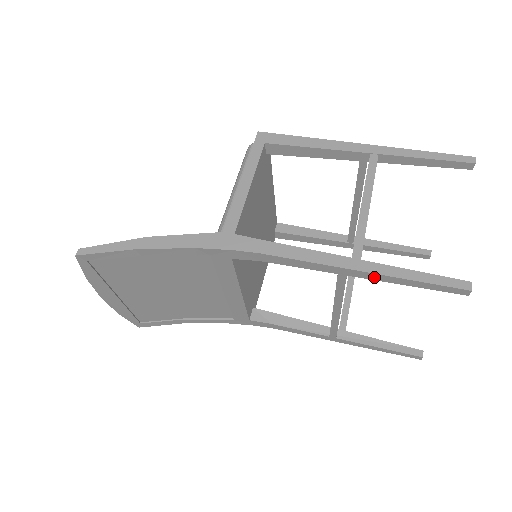
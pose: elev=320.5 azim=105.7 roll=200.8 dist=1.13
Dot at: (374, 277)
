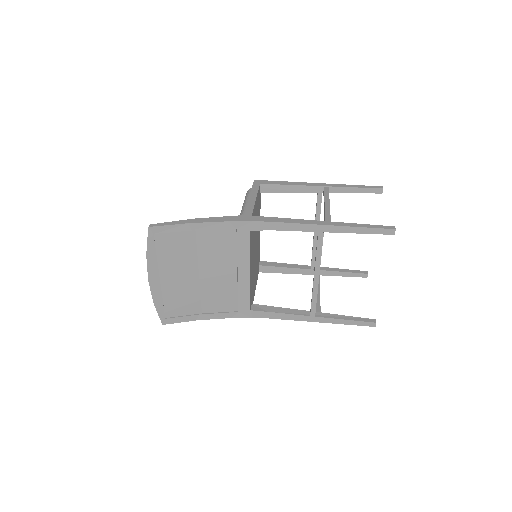
Dot at: (340, 230)
